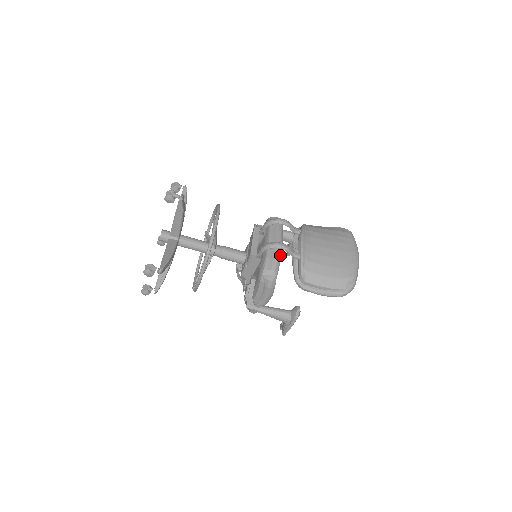
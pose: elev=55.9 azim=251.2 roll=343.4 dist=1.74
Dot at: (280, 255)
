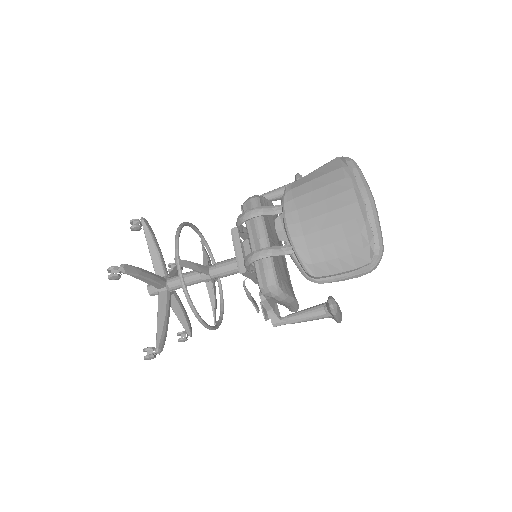
Dot at: (270, 259)
